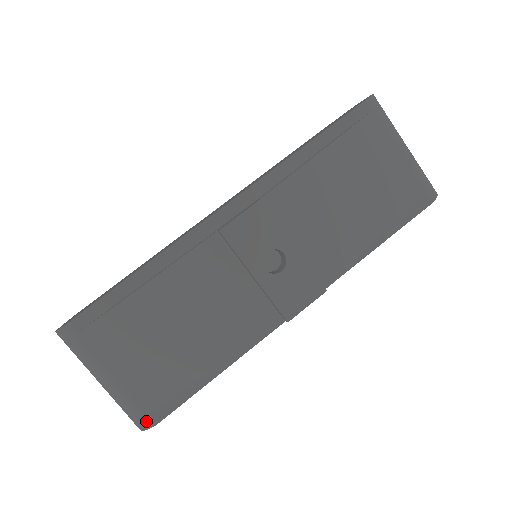
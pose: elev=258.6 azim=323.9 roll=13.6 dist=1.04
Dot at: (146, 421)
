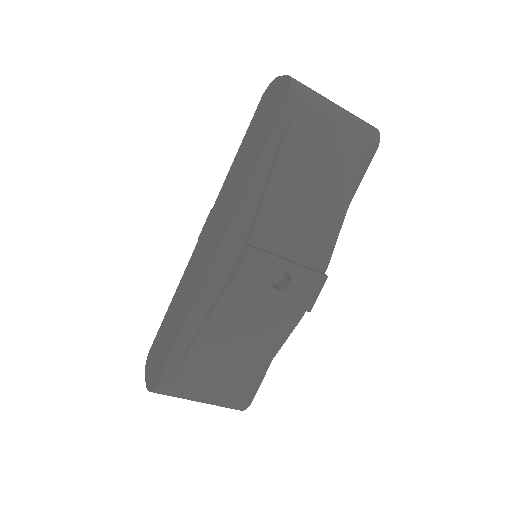
Dot at: (242, 407)
